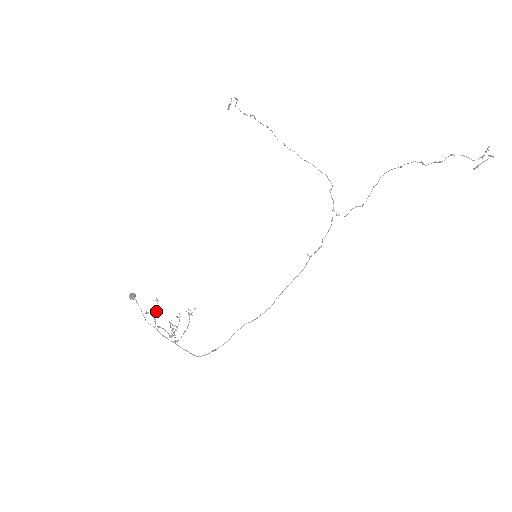
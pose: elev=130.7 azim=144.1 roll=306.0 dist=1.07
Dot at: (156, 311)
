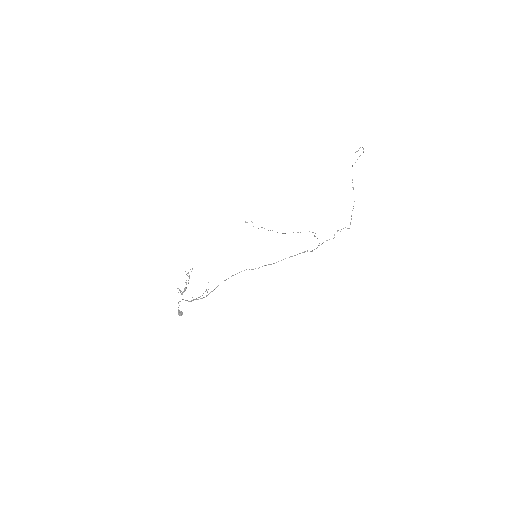
Dot at: occluded
